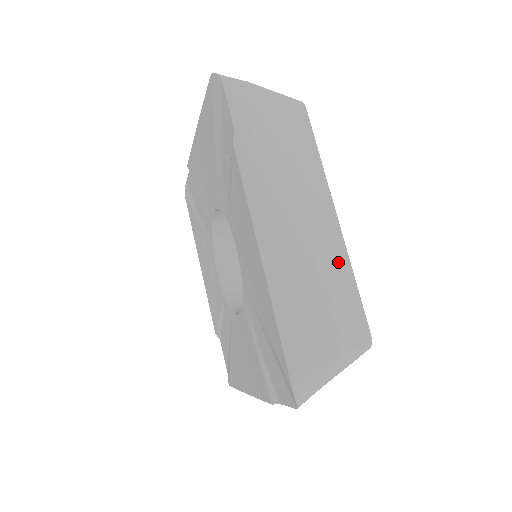
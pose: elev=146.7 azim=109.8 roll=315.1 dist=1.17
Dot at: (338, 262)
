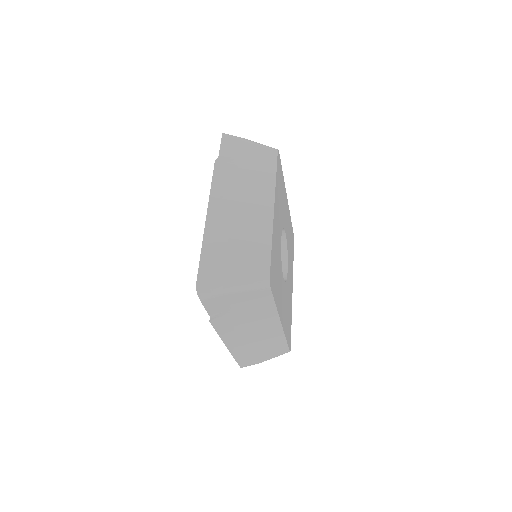
Dot at: (262, 230)
